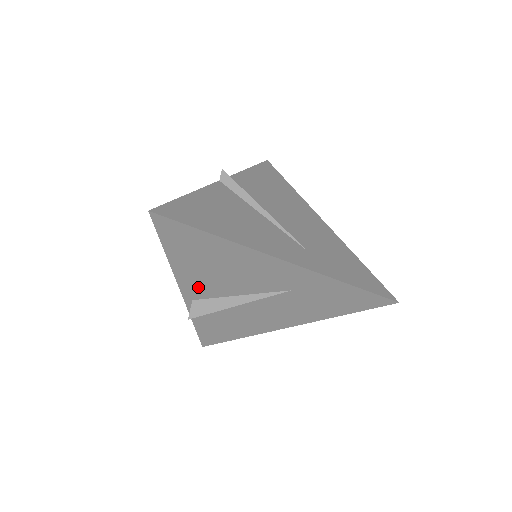
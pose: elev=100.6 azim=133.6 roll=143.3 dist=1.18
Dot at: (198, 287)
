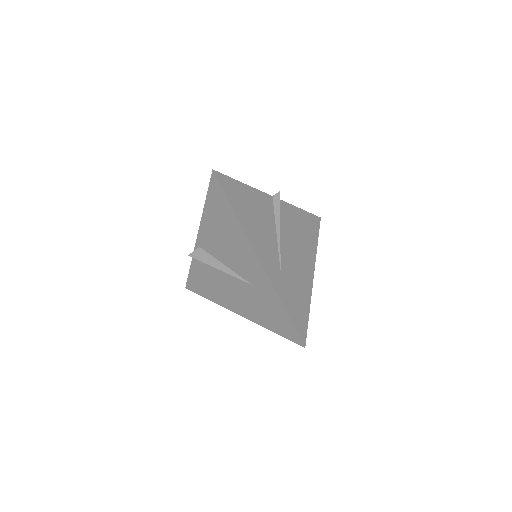
Dot at: (208, 240)
